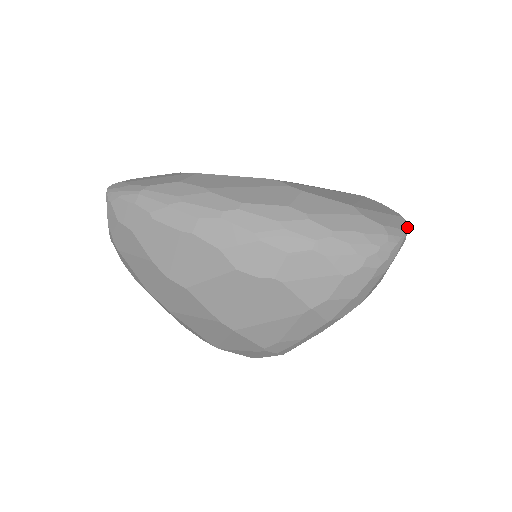
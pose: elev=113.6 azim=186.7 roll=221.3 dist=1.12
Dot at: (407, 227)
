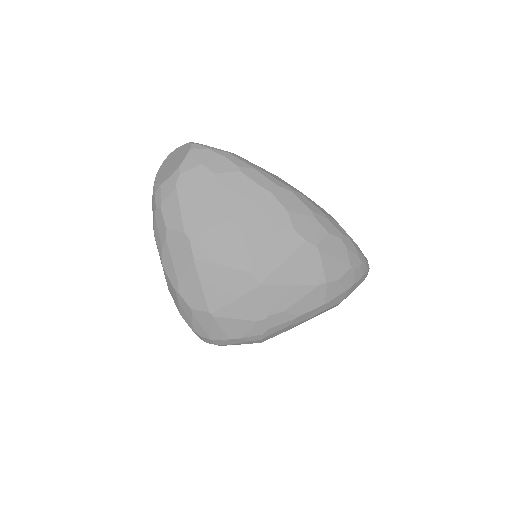
Dot at: occluded
